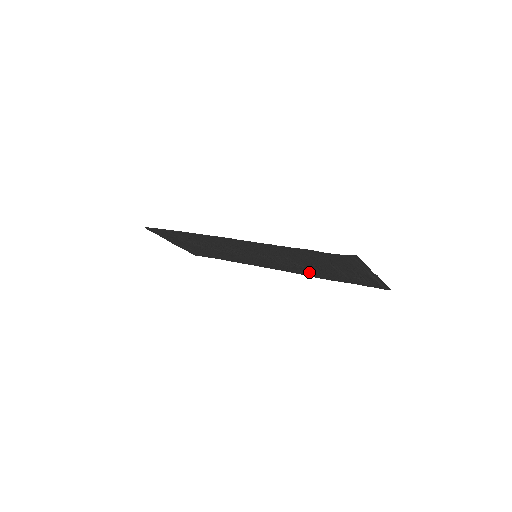
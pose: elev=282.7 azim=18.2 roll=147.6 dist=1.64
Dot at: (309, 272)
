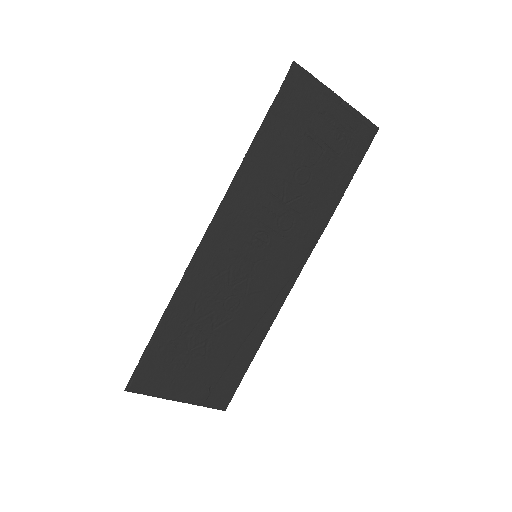
Dot at: (314, 212)
